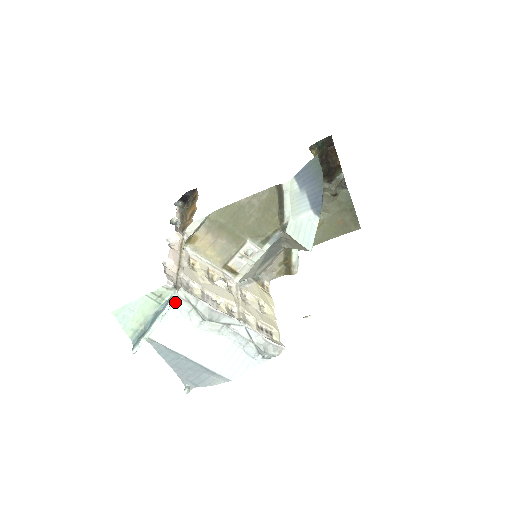
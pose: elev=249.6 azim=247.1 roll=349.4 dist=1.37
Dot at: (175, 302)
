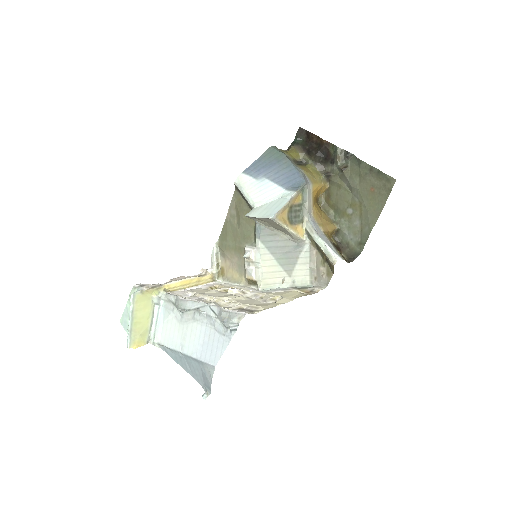
Dot at: (165, 306)
